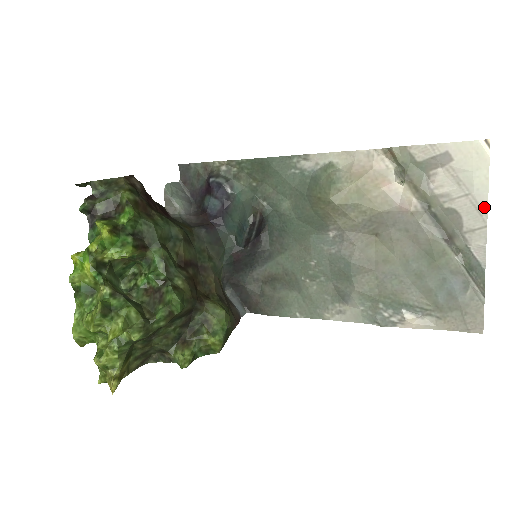
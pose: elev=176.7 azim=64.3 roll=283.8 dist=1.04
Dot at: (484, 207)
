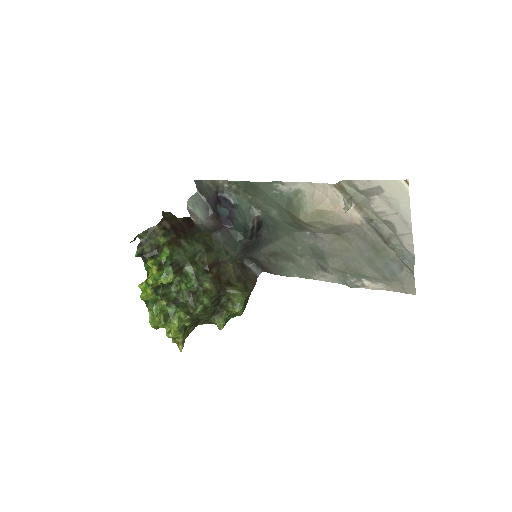
Dot at: (409, 222)
